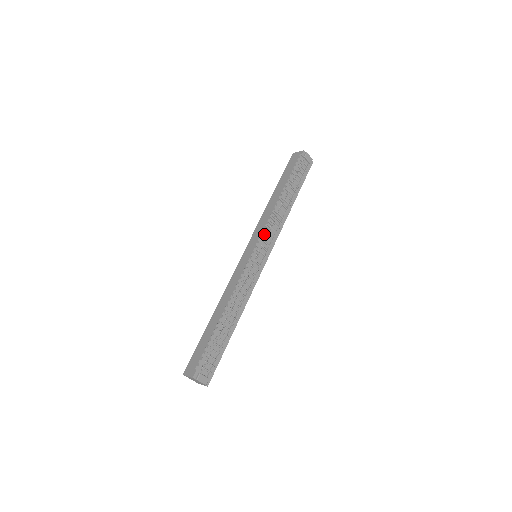
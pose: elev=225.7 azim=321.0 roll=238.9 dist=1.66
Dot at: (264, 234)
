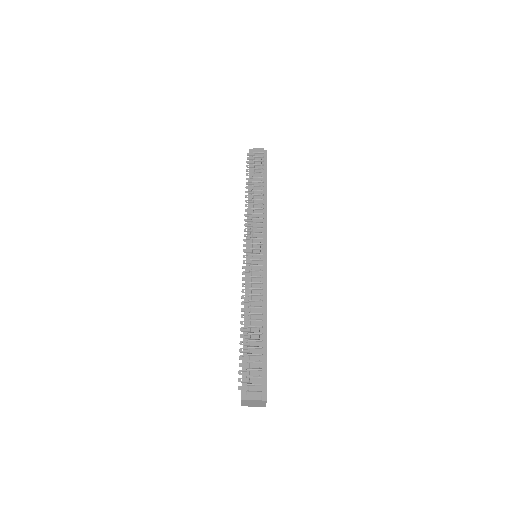
Dot at: (248, 233)
